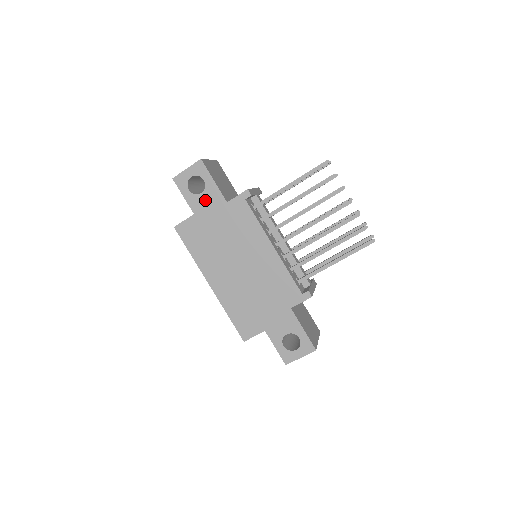
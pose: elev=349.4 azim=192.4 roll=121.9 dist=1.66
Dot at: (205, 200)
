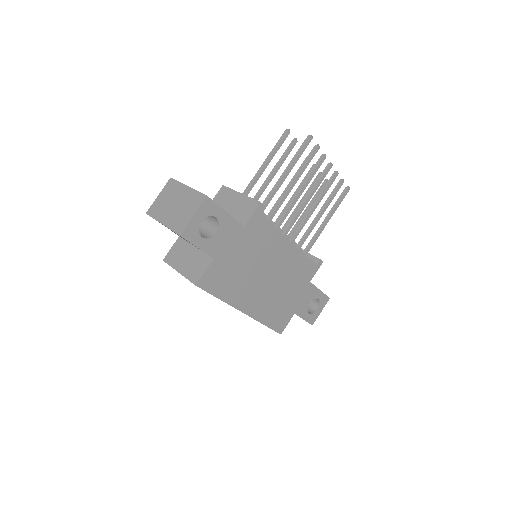
Dot at: (222, 237)
